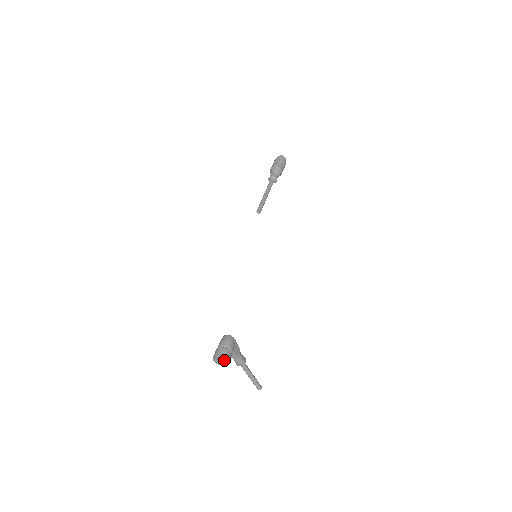
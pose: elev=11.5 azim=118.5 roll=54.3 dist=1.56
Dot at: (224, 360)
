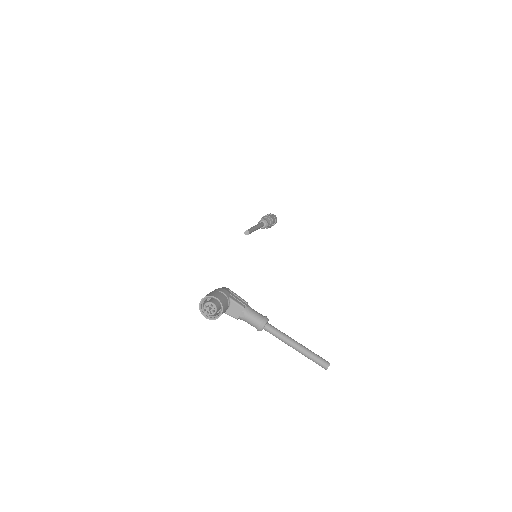
Dot at: (213, 302)
